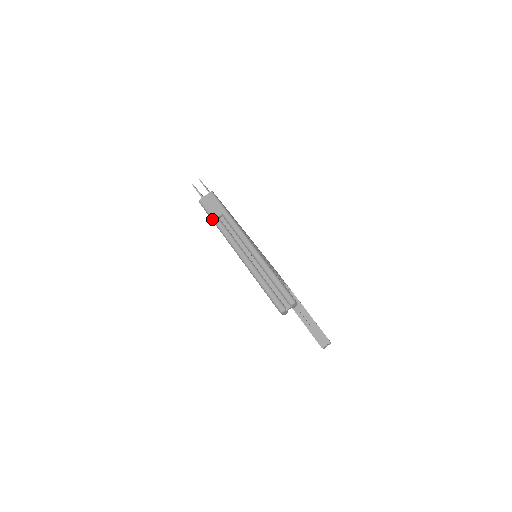
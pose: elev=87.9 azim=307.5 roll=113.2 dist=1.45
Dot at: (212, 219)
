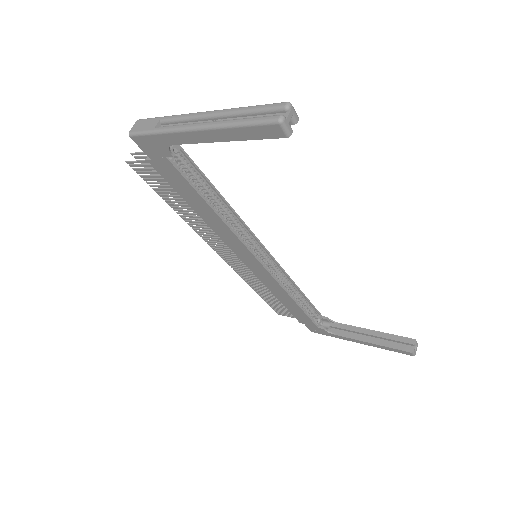
Dot at: (150, 133)
